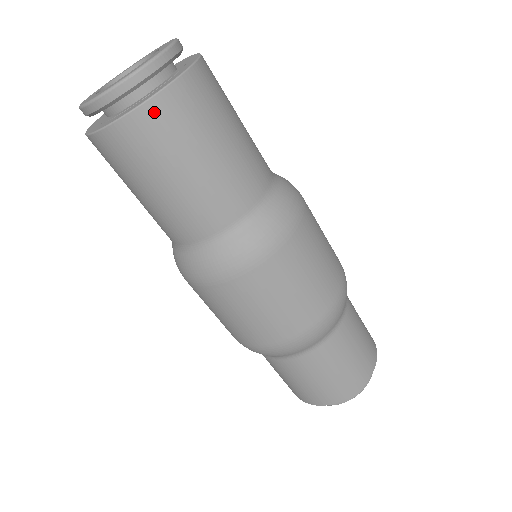
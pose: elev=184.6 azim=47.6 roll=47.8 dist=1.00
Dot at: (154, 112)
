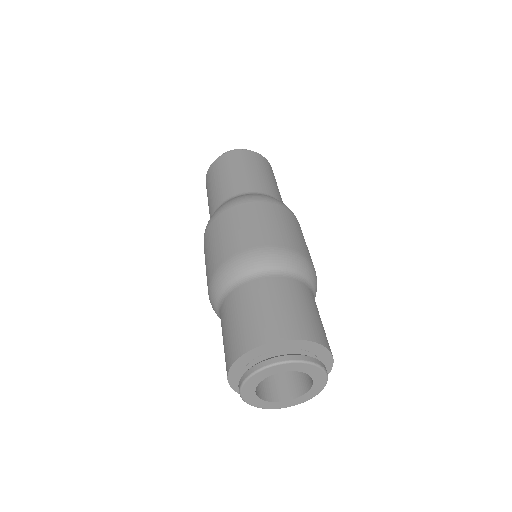
Dot at: (232, 154)
